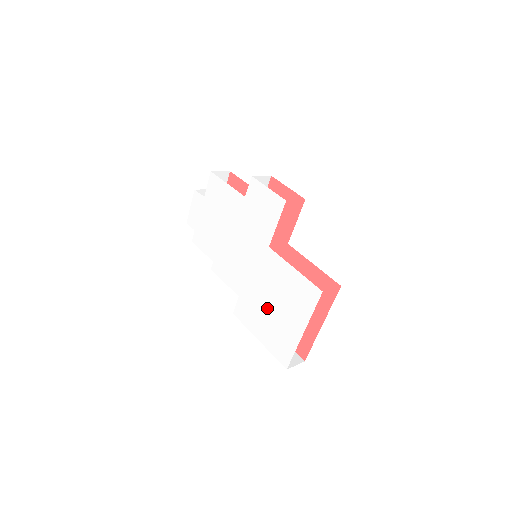
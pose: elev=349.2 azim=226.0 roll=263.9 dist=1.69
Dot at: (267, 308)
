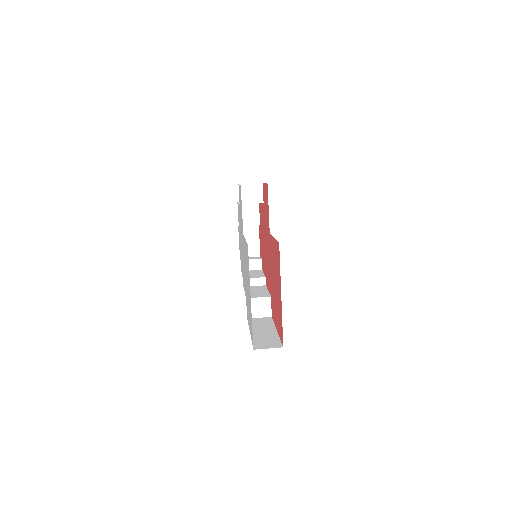
Dot at: (247, 294)
